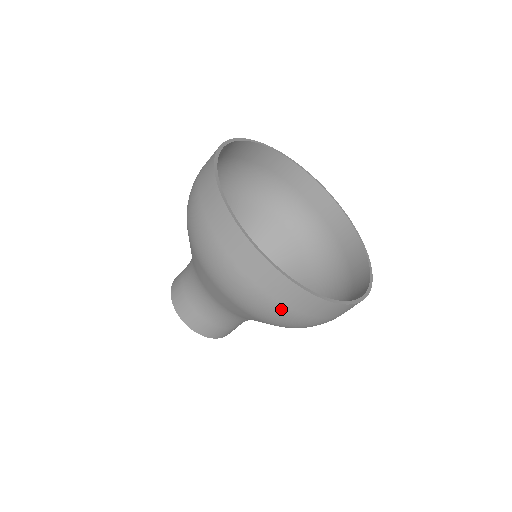
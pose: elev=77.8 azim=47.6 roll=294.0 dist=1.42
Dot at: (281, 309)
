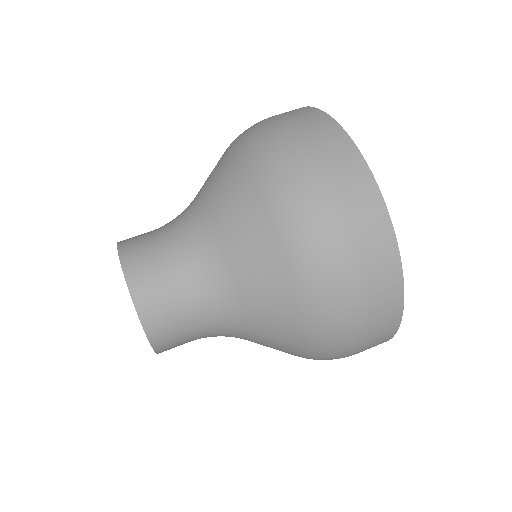
Dot at: (360, 290)
